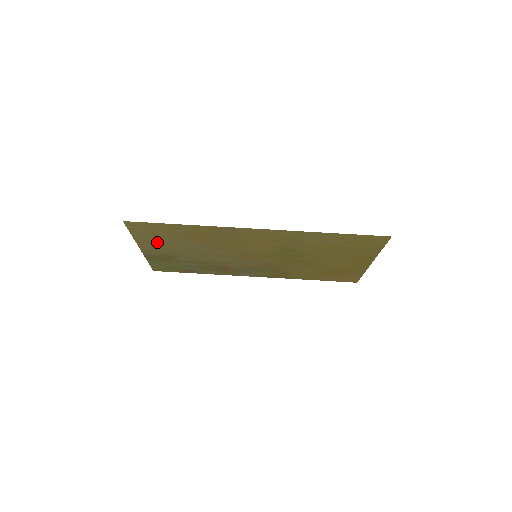
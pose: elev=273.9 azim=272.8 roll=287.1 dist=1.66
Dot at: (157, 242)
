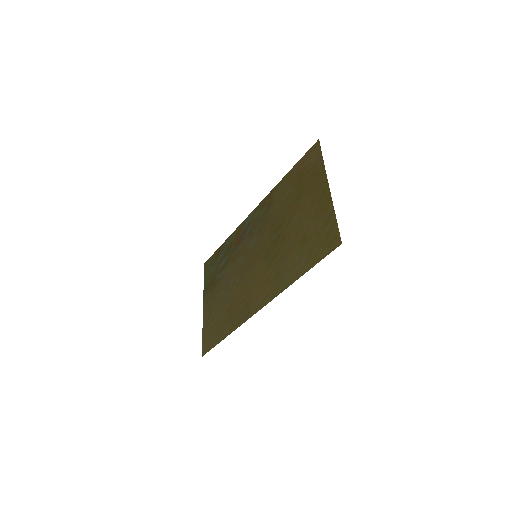
Dot at: (211, 314)
